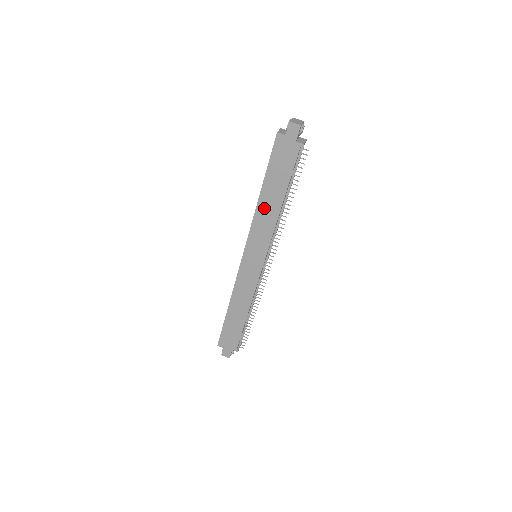
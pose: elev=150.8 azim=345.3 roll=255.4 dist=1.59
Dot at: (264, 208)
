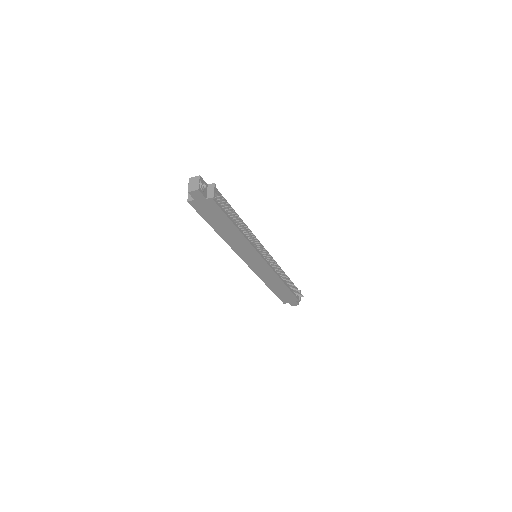
Dot at: (230, 238)
